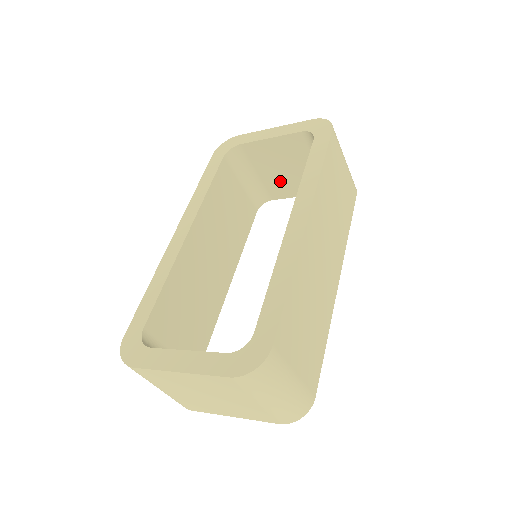
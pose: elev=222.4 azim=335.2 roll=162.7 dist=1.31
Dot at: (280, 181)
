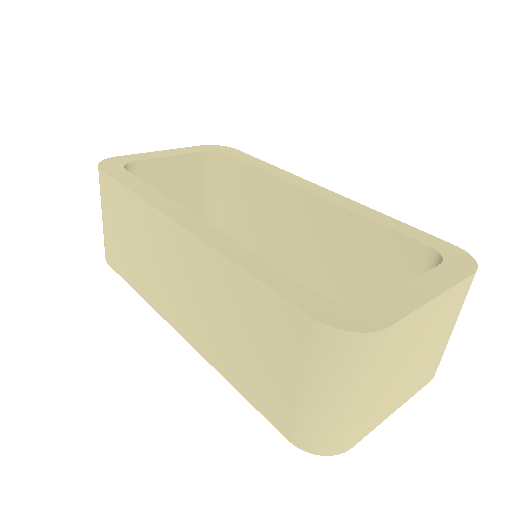
Dot at: occluded
